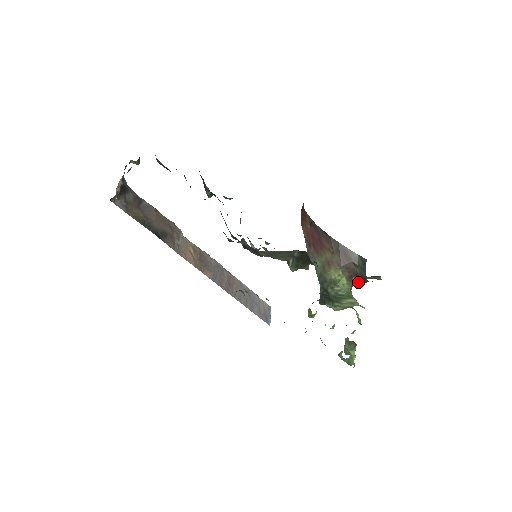
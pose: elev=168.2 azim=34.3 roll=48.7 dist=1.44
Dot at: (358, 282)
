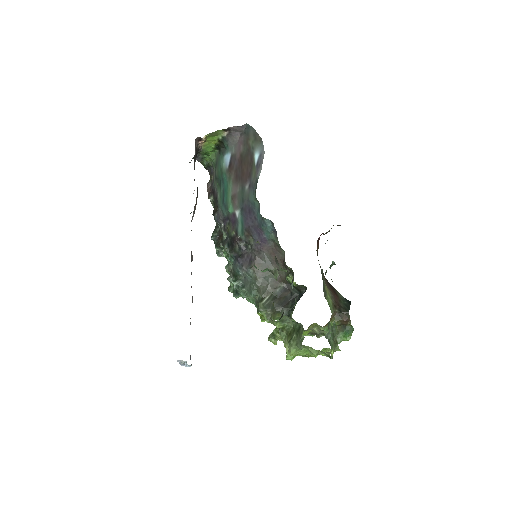
Dot at: (338, 317)
